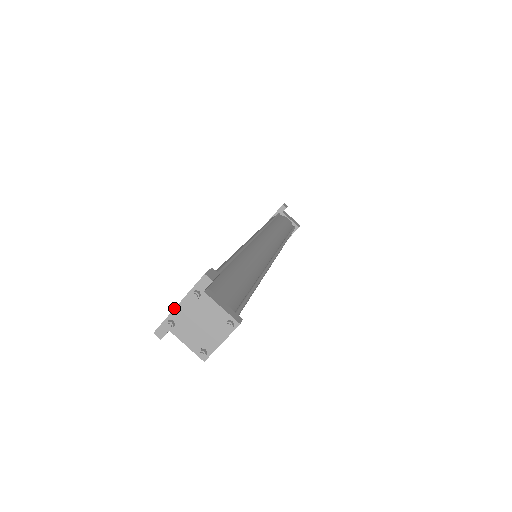
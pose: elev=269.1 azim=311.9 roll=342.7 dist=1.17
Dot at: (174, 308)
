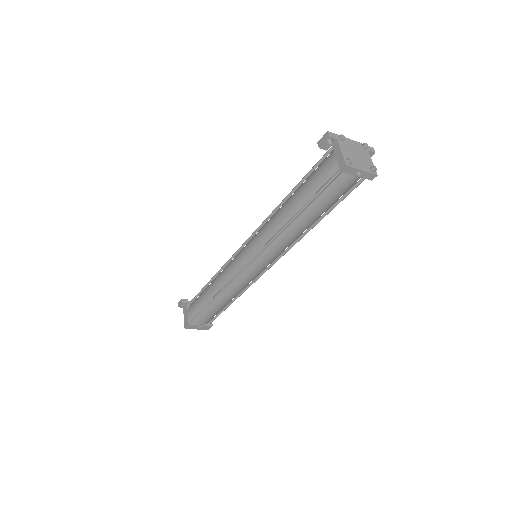
Dot at: (348, 138)
